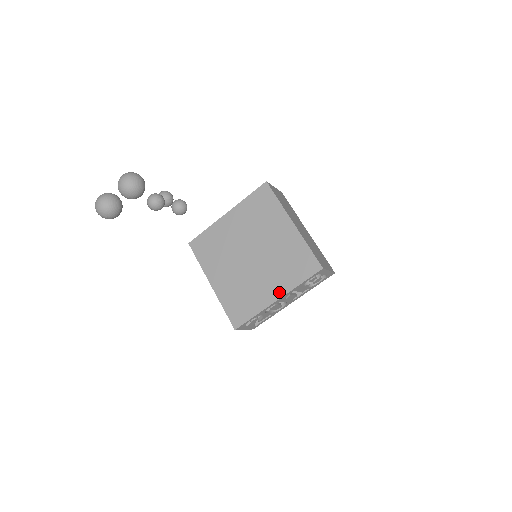
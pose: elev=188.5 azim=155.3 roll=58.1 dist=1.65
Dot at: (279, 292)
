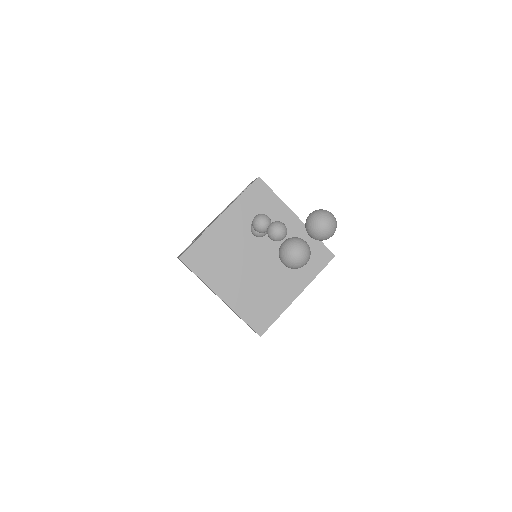
Dot at: (299, 287)
